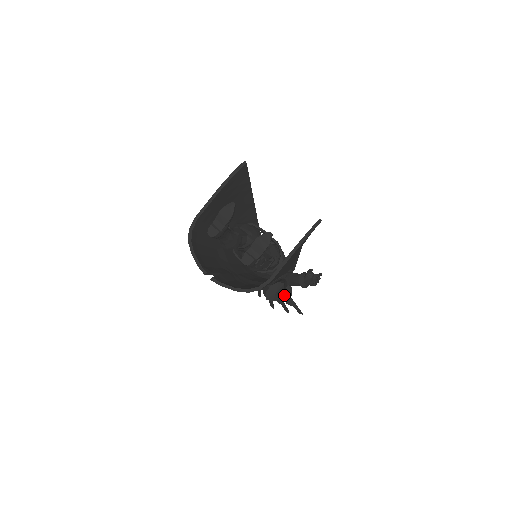
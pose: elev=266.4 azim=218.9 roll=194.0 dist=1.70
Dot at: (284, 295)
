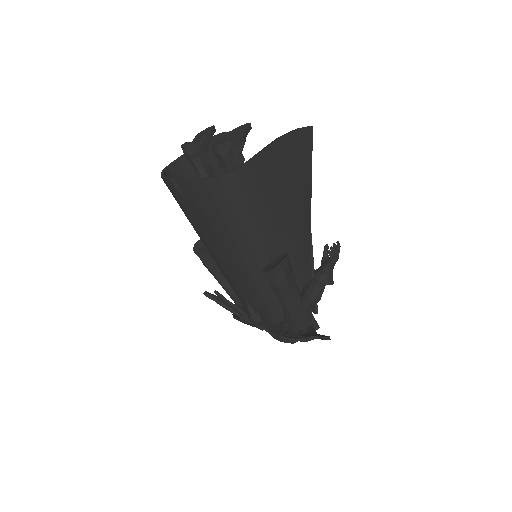
Dot at: (304, 334)
